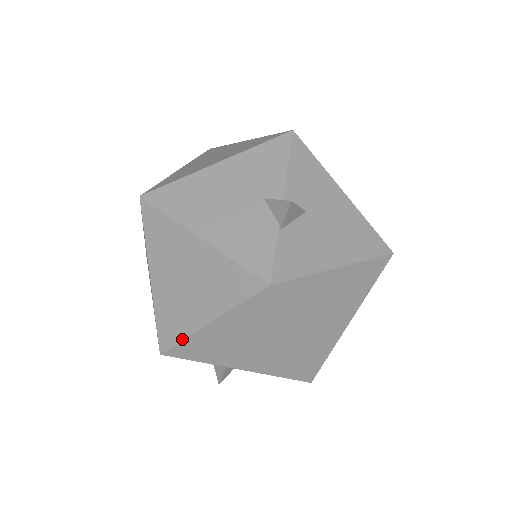
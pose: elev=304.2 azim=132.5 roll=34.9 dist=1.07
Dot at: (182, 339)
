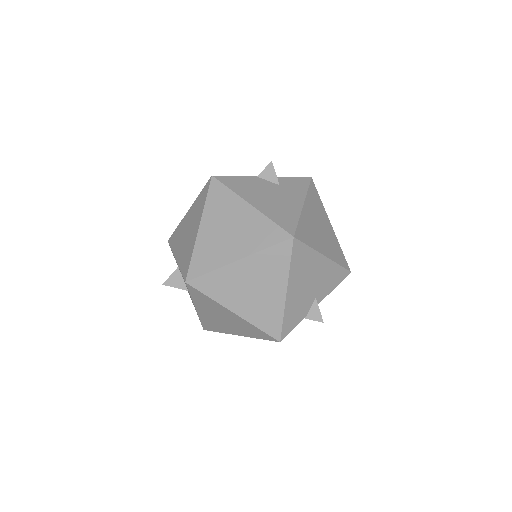
Dot at: (210, 297)
